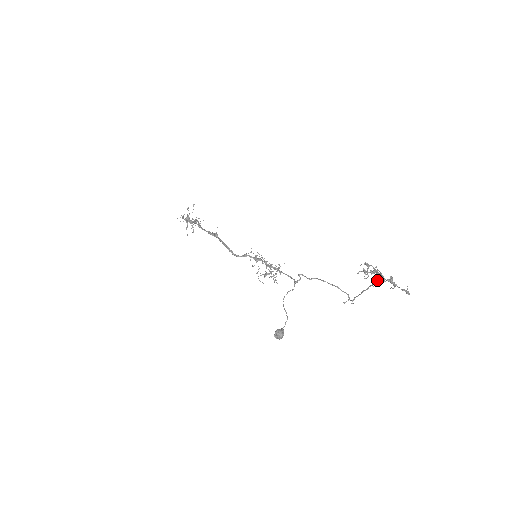
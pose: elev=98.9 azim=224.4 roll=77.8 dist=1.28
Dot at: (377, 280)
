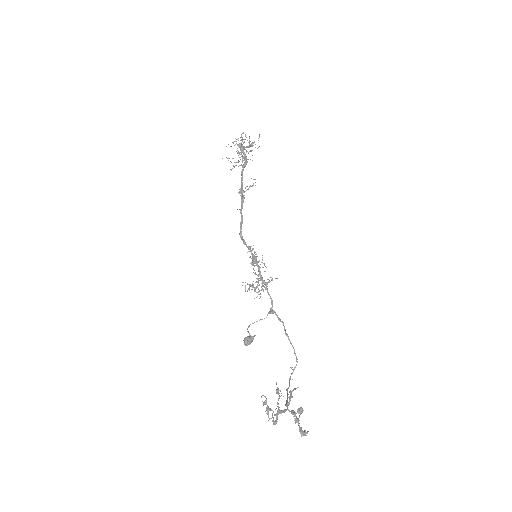
Dot at: (286, 404)
